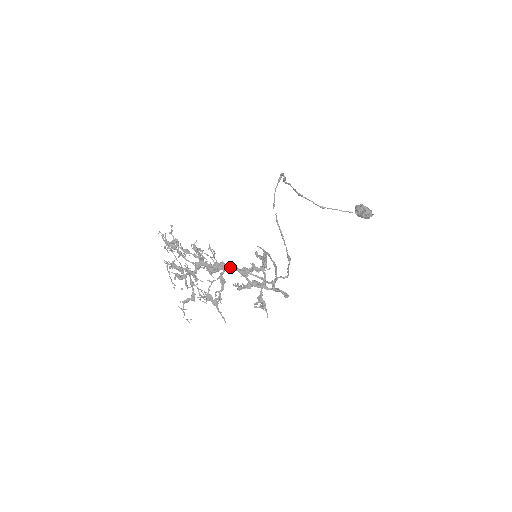
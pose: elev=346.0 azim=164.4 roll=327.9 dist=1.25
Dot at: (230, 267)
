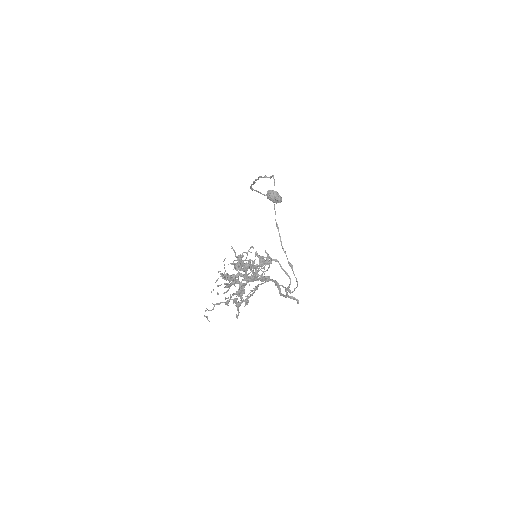
Dot at: (273, 281)
